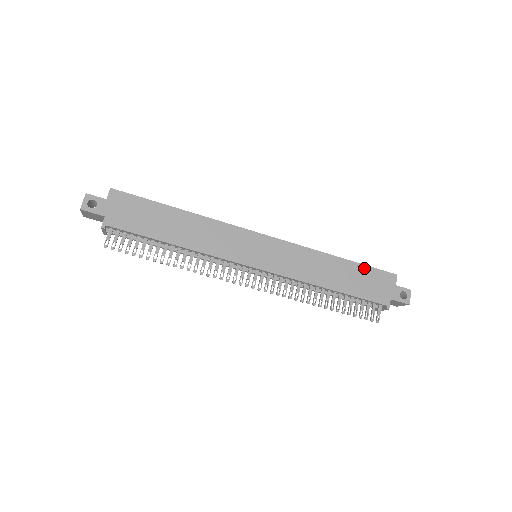
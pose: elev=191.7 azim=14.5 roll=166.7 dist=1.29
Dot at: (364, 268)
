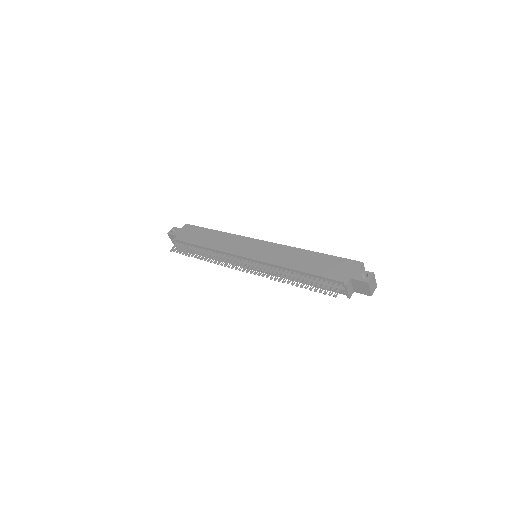
Dot at: (333, 258)
